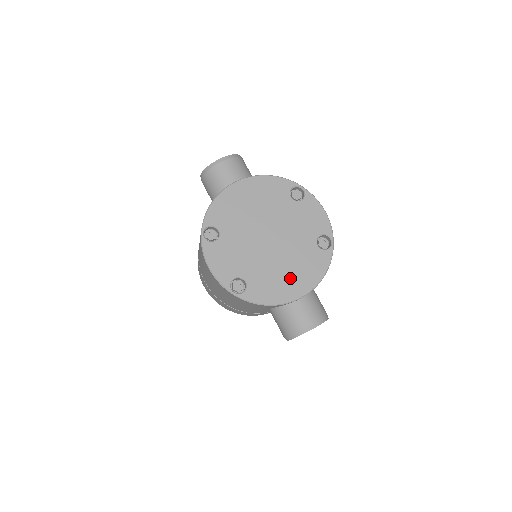
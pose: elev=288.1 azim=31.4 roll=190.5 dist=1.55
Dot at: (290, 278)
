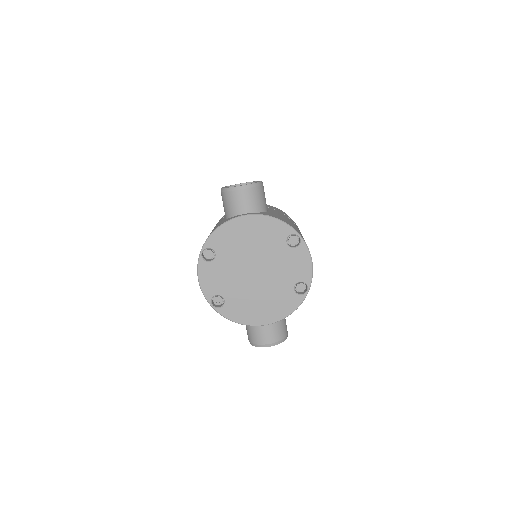
Dot at: (261, 308)
